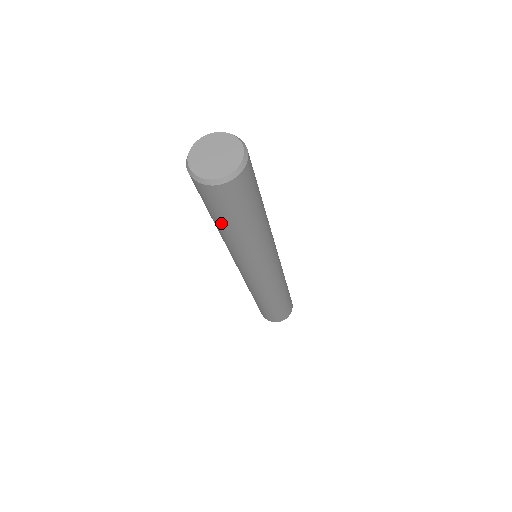
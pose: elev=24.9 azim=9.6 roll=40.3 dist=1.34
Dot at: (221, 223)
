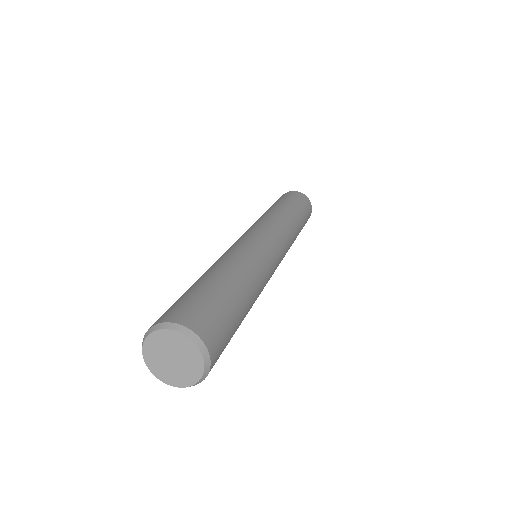
Dot at: occluded
